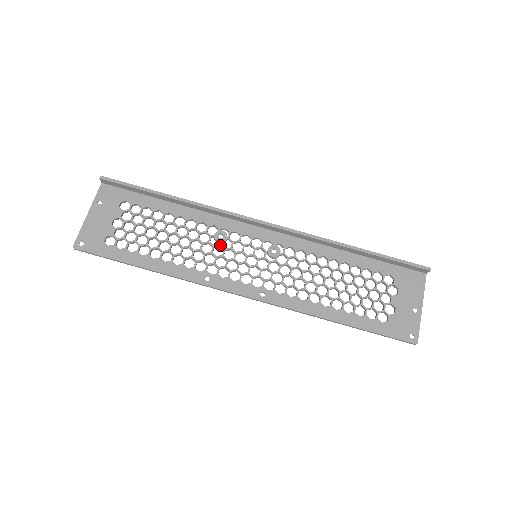
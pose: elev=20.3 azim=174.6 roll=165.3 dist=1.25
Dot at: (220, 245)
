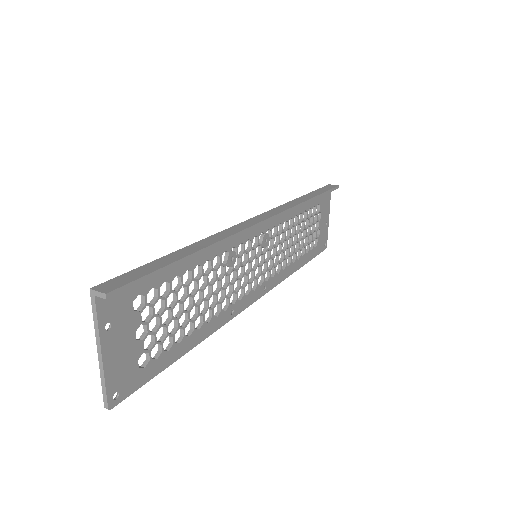
Dot at: (234, 269)
